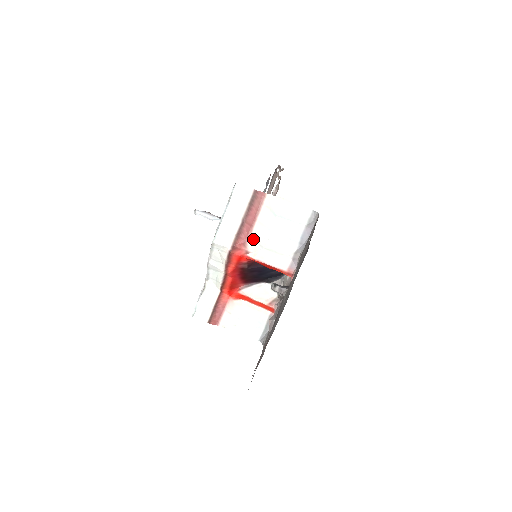
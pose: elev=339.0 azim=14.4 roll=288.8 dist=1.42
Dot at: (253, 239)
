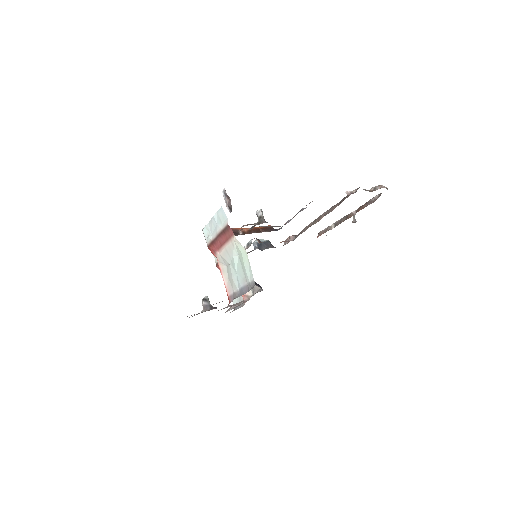
Dot at: (220, 254)
